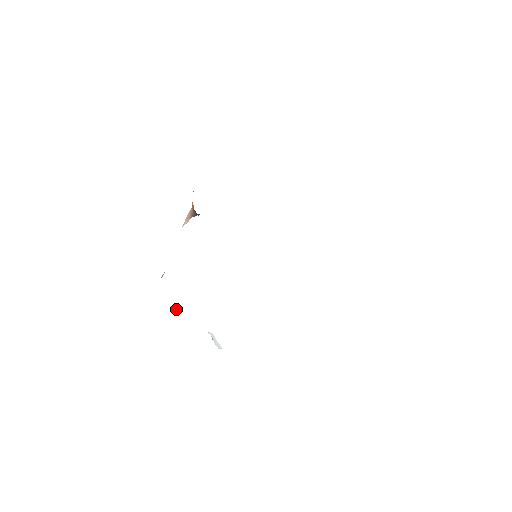
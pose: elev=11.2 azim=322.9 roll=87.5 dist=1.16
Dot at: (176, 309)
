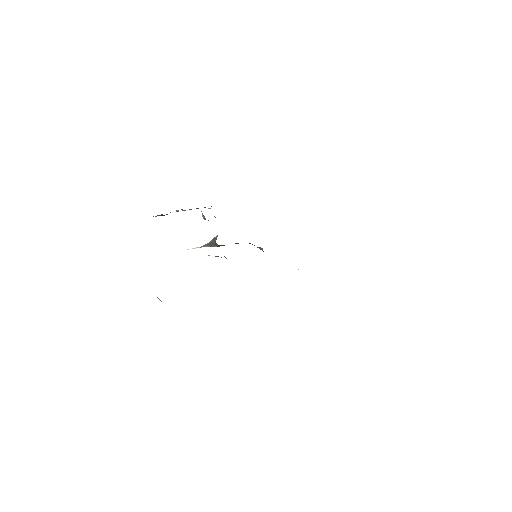
Dot at: occluded
